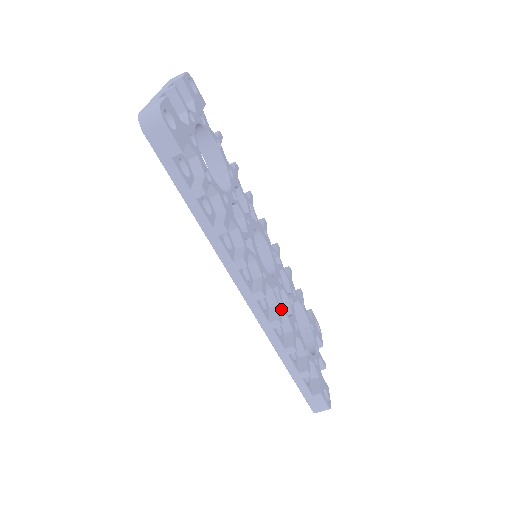
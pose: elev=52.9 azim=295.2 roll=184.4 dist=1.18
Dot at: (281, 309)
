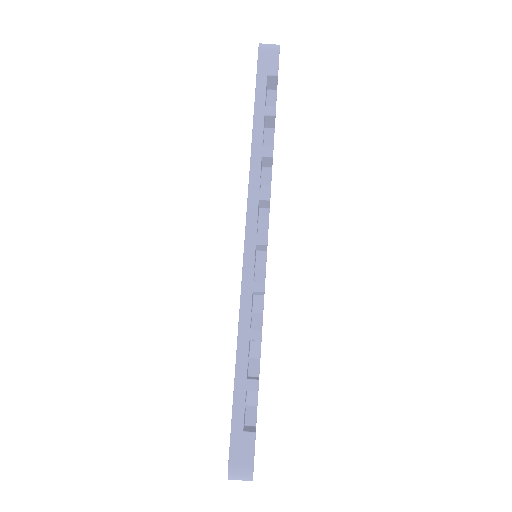
Dot at: occluded
